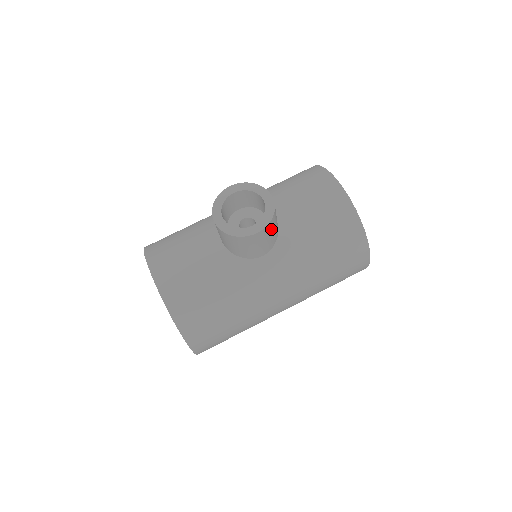
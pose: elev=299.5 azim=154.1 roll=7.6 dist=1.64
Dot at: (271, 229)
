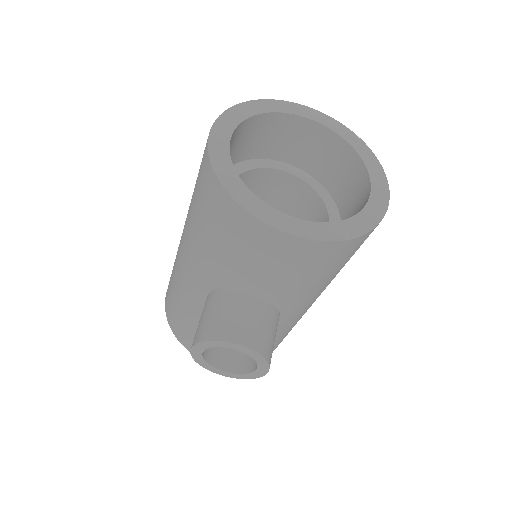
Dot at: (271, 346)
